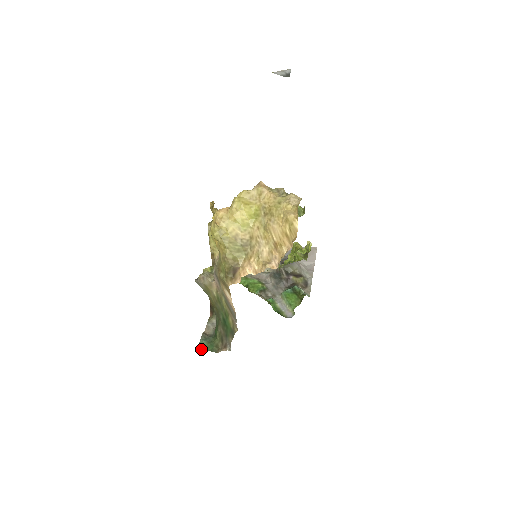
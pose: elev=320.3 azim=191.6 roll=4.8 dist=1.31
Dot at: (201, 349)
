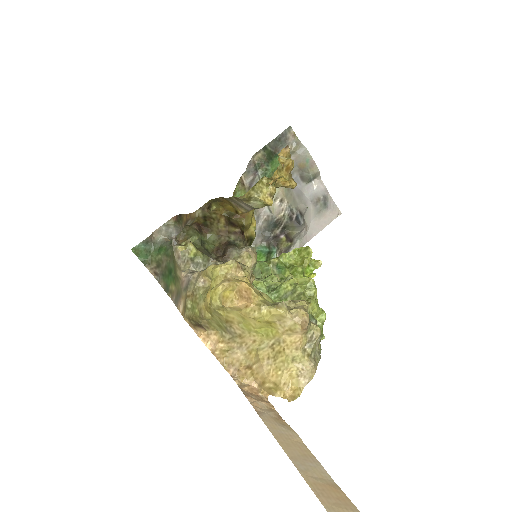
Dot at: (134, 252)
